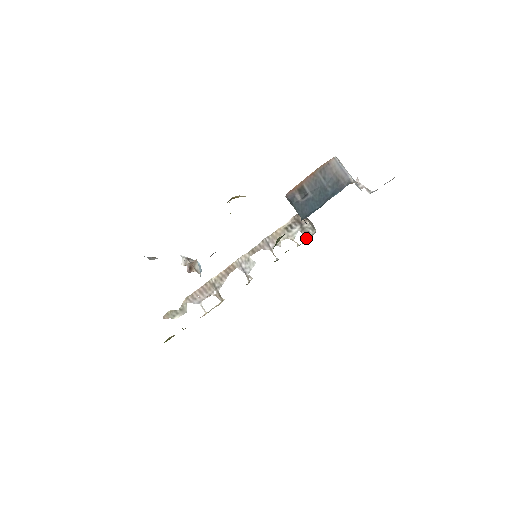
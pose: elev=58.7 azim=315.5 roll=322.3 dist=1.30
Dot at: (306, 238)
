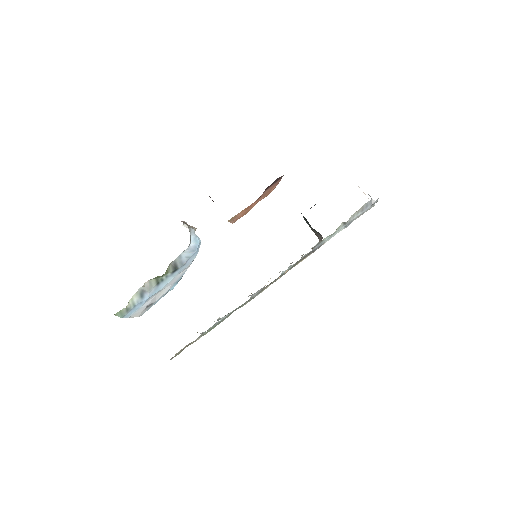
Dot at: (312, 247)
